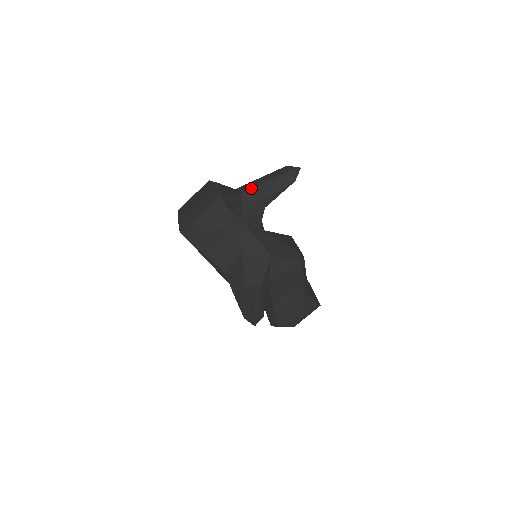
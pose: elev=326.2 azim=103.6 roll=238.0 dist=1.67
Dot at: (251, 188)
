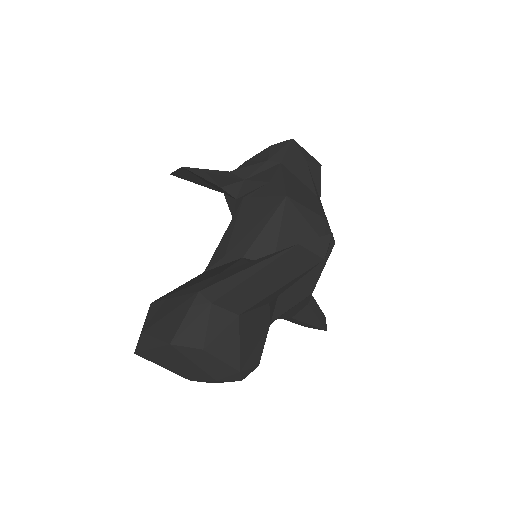
Dot at: (253, 304)
